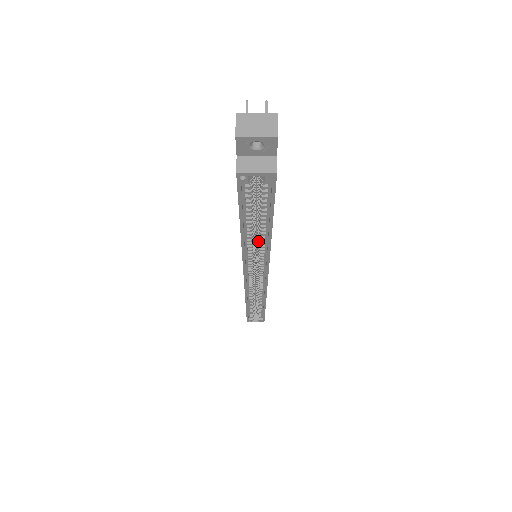
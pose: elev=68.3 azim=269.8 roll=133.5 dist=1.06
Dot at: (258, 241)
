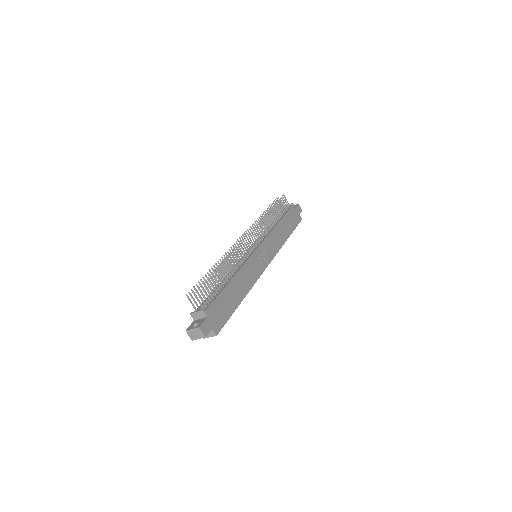
Dot at: occluded
